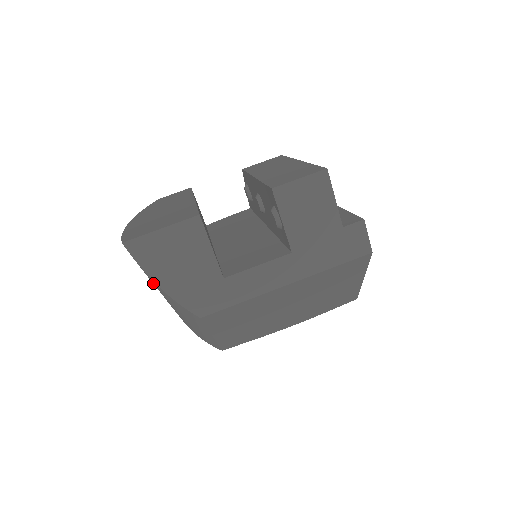
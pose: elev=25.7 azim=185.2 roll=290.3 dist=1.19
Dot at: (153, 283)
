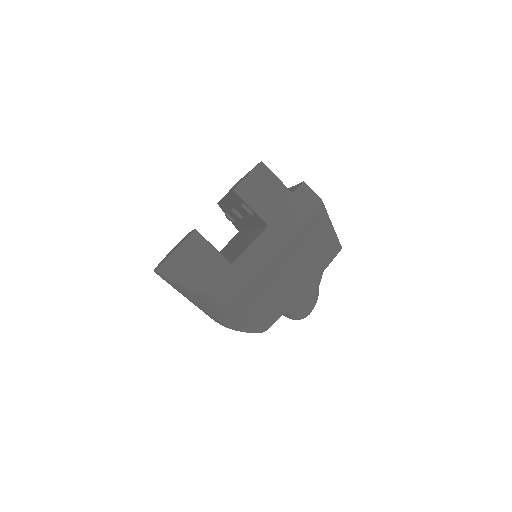
Dot at: (188, 293)
